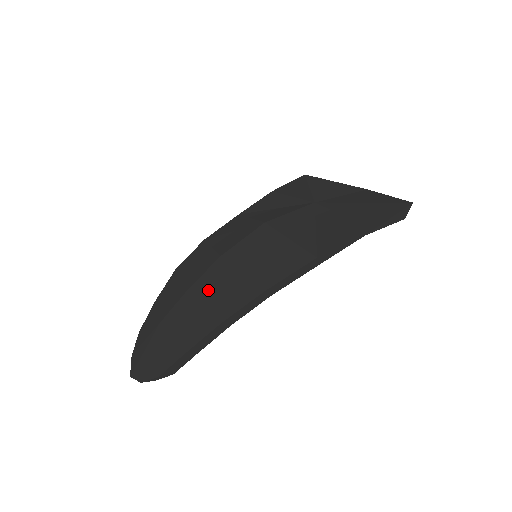
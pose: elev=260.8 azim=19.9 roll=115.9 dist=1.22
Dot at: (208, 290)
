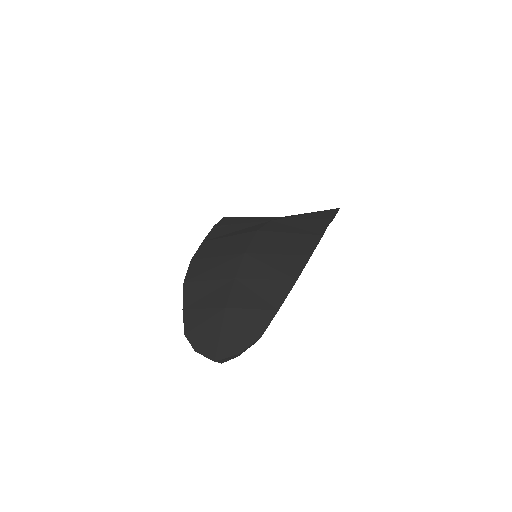
Dot at: (259, 271)
